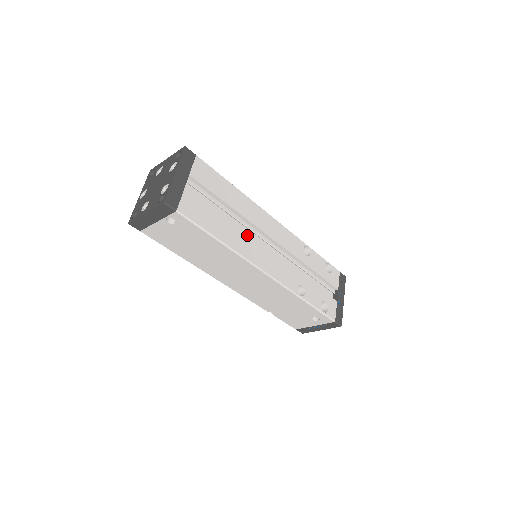
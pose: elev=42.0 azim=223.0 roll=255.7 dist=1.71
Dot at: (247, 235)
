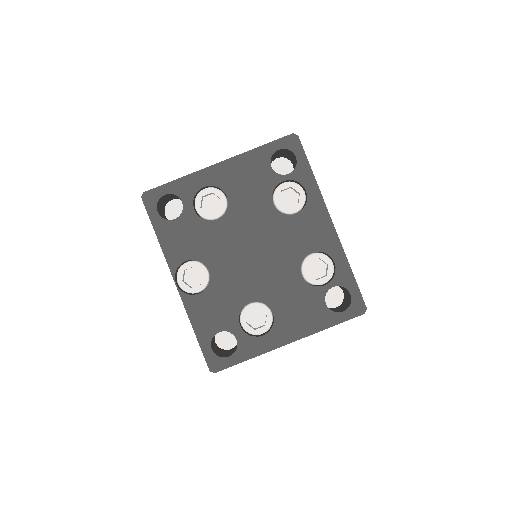
Dot at: occluded
